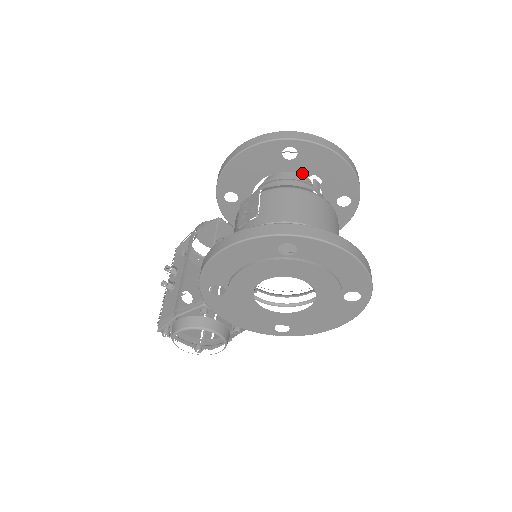
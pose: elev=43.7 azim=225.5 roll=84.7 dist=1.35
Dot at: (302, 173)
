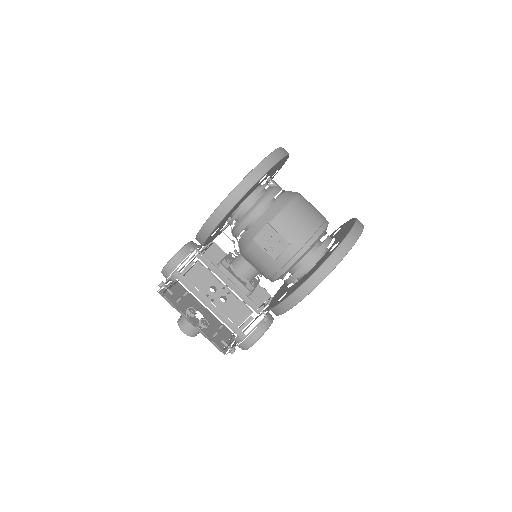
Dot at: occluded
